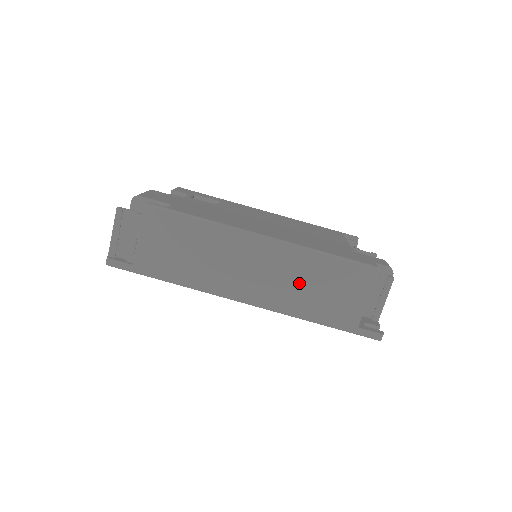
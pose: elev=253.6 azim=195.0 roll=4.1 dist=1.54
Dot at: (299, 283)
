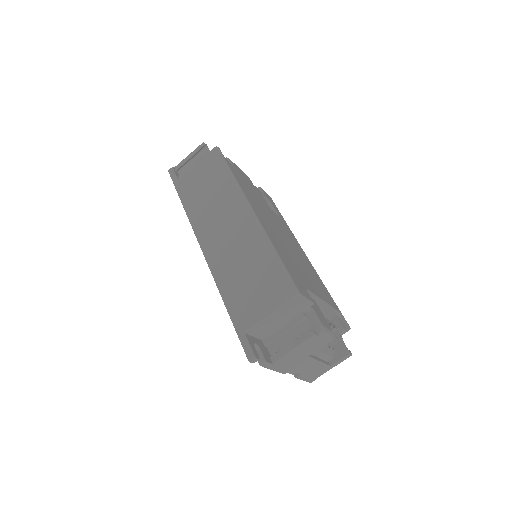
Dot at: (242, 261)
